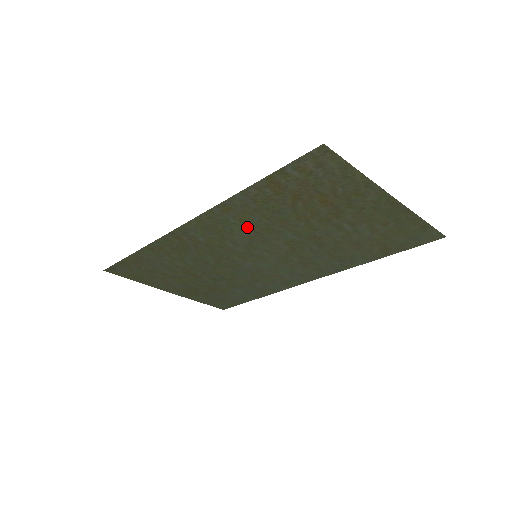
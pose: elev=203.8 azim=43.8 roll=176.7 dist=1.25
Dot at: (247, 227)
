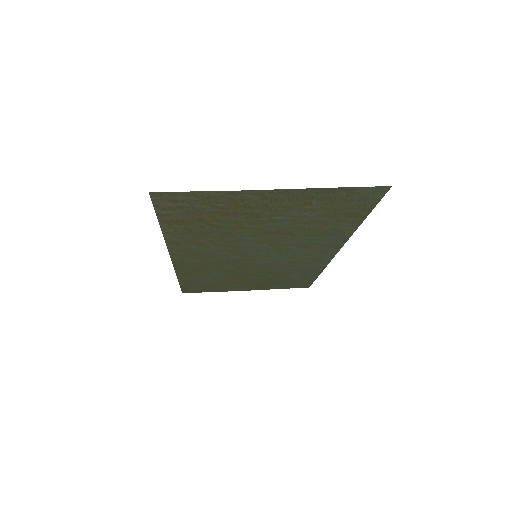
Dot at: (211, 246)
